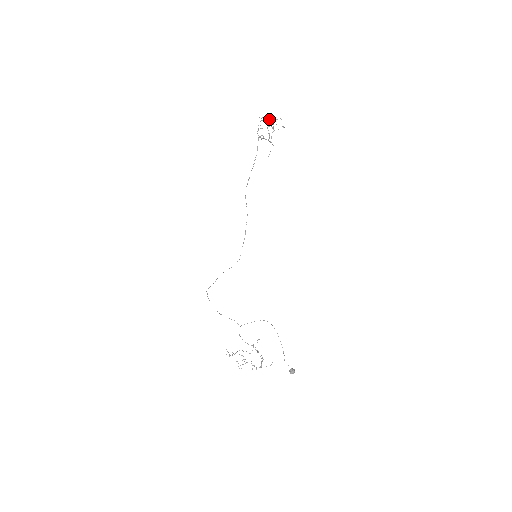
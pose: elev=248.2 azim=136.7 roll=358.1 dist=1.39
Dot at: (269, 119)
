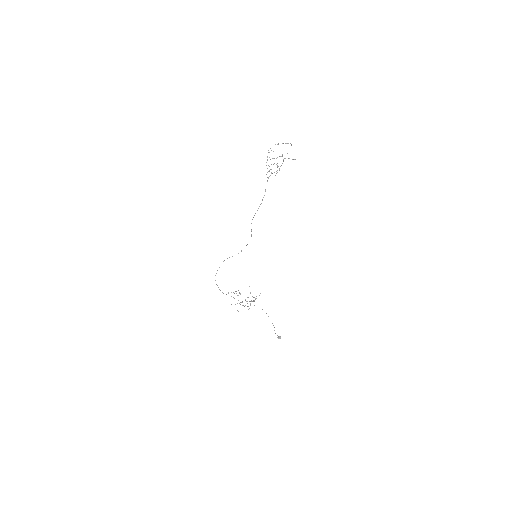
Dot at: occluded
